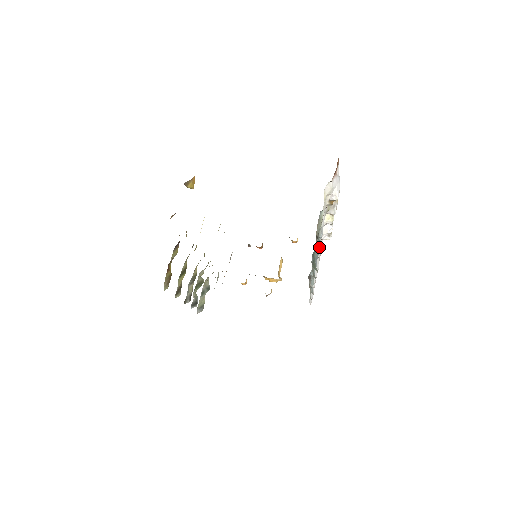
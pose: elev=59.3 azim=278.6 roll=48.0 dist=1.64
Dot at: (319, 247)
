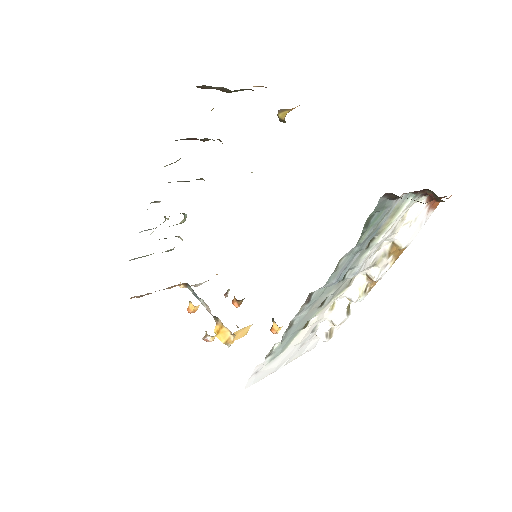
Dot at: (310, 333)
